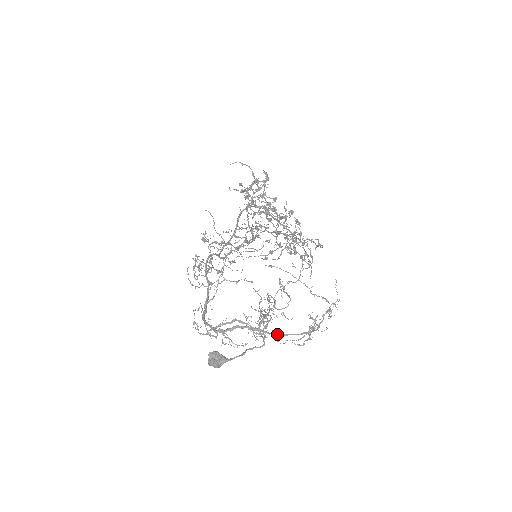
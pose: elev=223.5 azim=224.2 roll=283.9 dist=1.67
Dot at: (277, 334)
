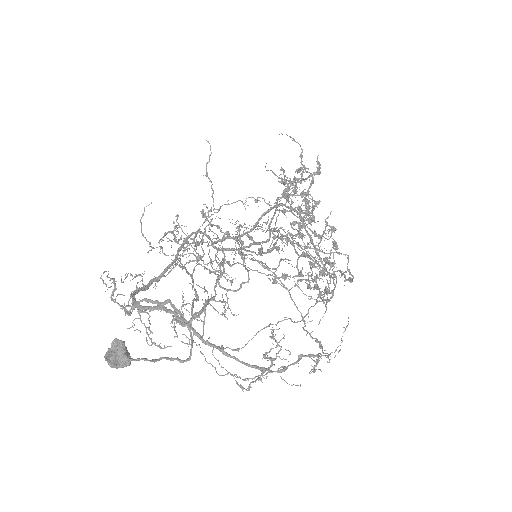
Dot at: (213, 346)
